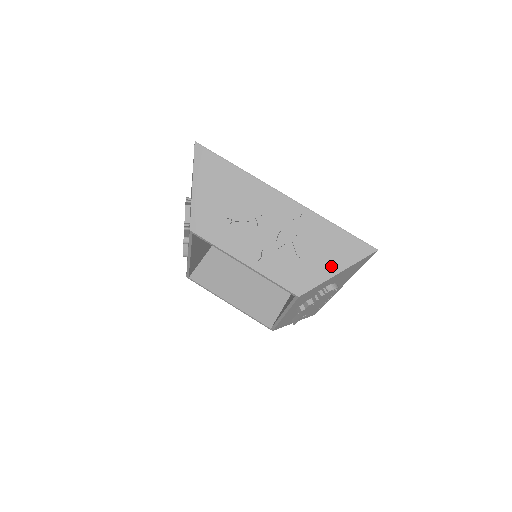
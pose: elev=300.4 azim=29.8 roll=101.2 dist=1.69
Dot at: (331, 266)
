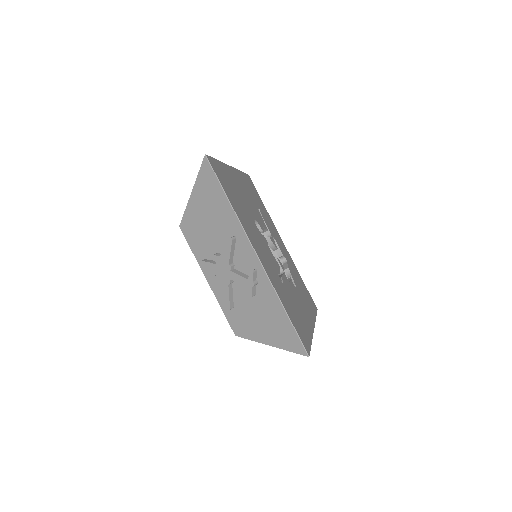
Dot at: occluded
